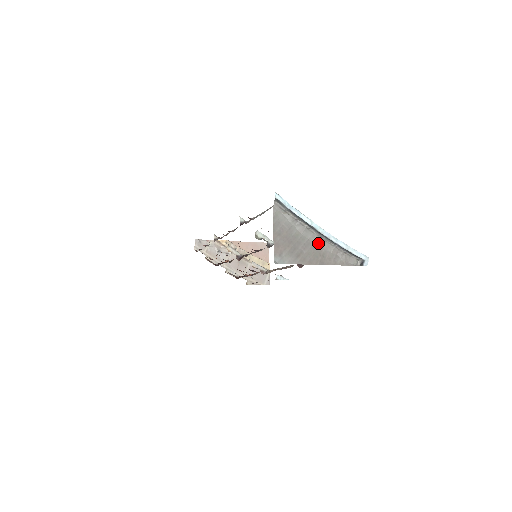
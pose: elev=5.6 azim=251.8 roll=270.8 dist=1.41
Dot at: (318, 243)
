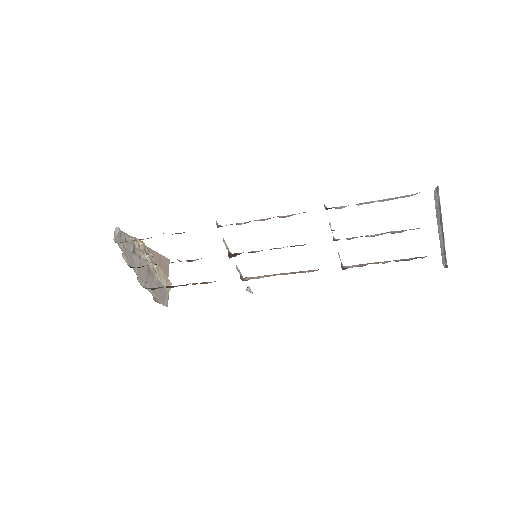
Dot at: (439, 238)
